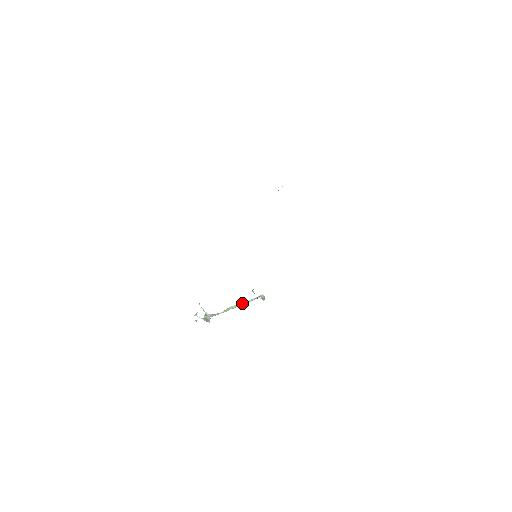
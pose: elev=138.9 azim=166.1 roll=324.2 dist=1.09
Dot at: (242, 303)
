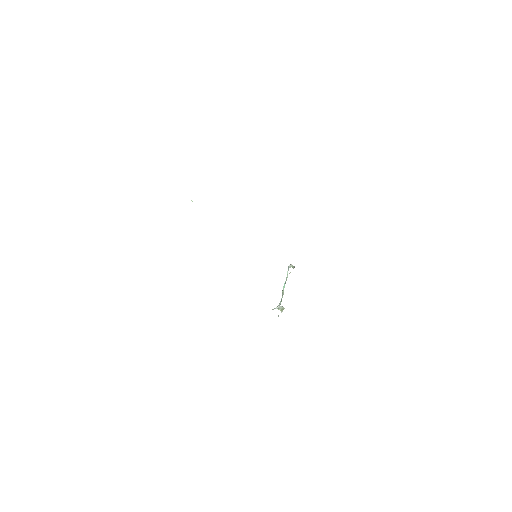
Dot at: (285, 281)
